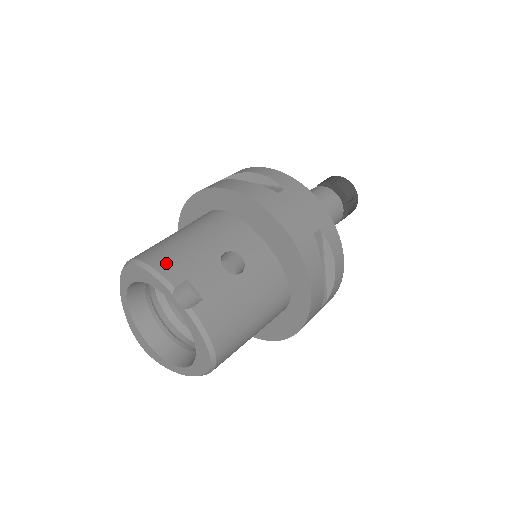
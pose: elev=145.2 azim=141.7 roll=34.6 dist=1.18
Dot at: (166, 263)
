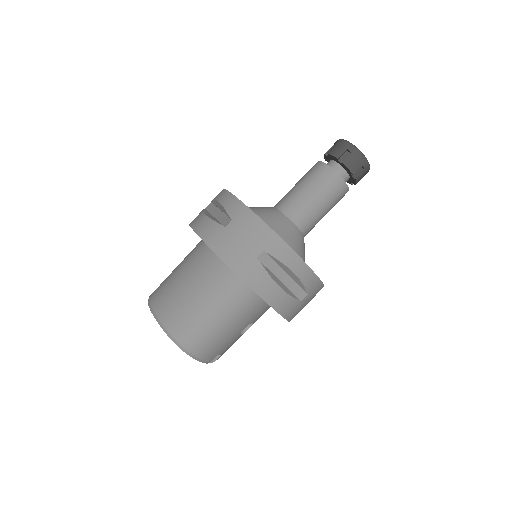
Dot at: (209, 353)
